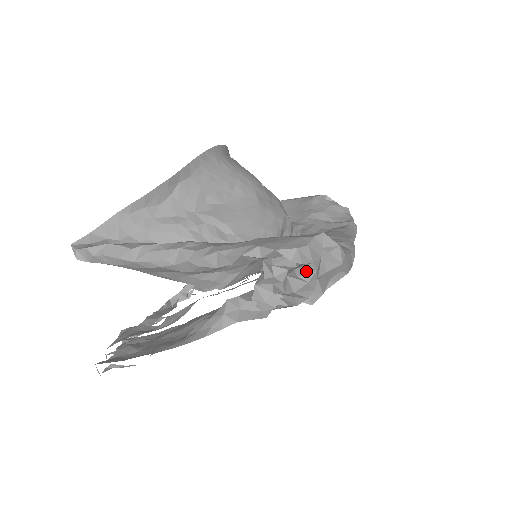
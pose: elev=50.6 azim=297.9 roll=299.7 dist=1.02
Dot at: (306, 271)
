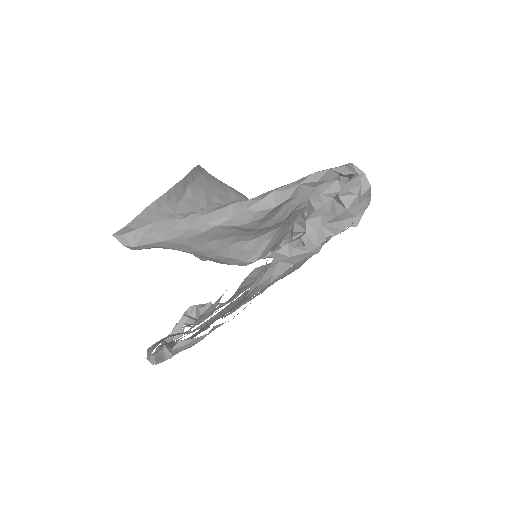
Dot at: (355, 185)
